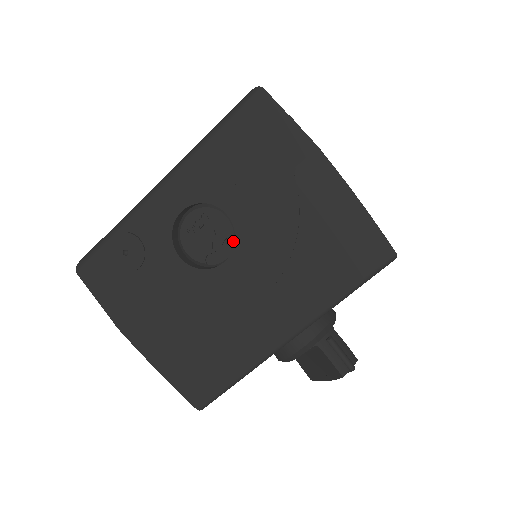
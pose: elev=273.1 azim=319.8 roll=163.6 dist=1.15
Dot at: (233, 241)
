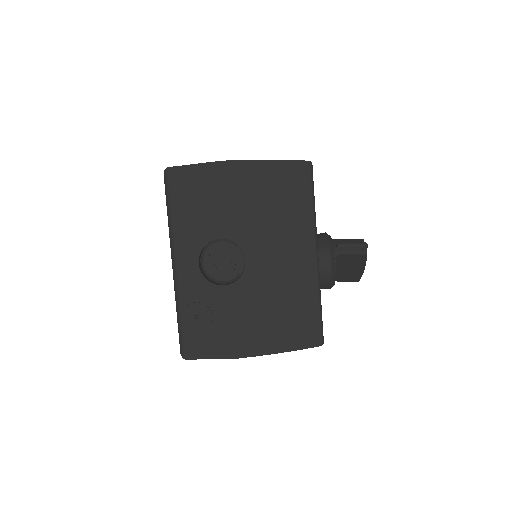
Dot at: (237, 248)
